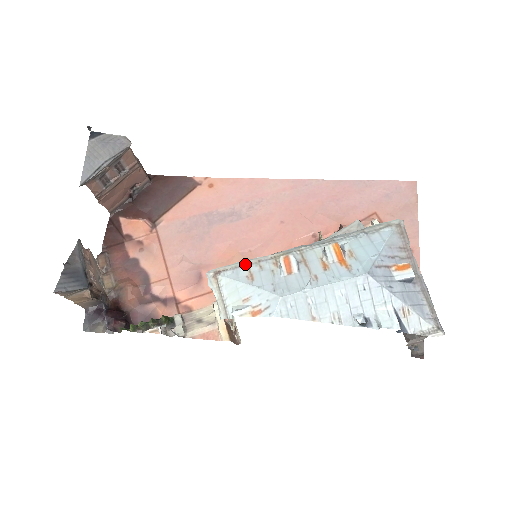
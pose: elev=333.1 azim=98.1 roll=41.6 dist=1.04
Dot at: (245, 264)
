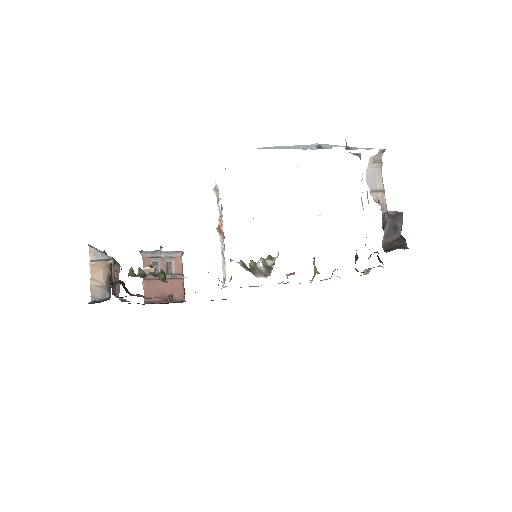
Dot at: occluded
